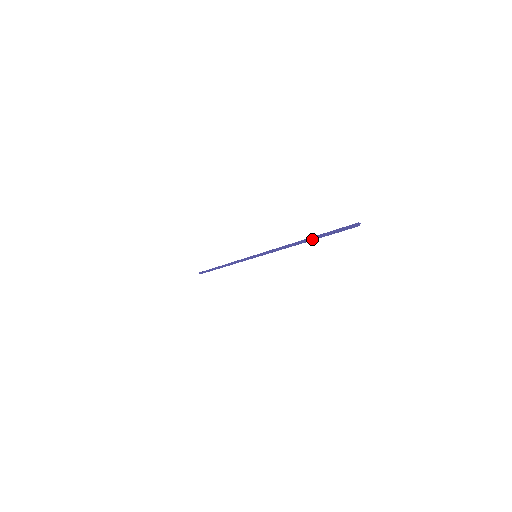
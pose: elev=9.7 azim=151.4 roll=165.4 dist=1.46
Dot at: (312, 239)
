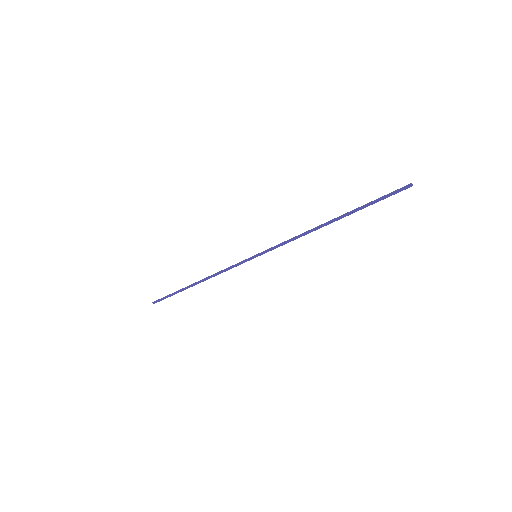
Dot at: (345, 215)
